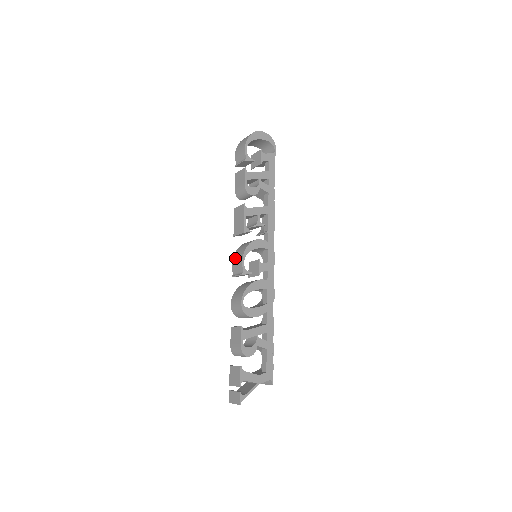
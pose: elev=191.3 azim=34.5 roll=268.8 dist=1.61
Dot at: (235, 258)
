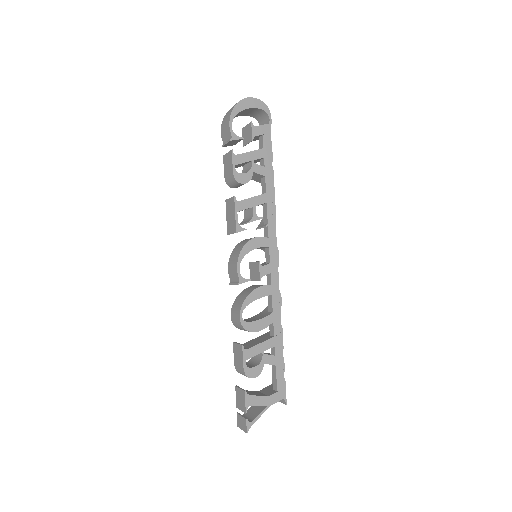
Dot at: (230, 262)
